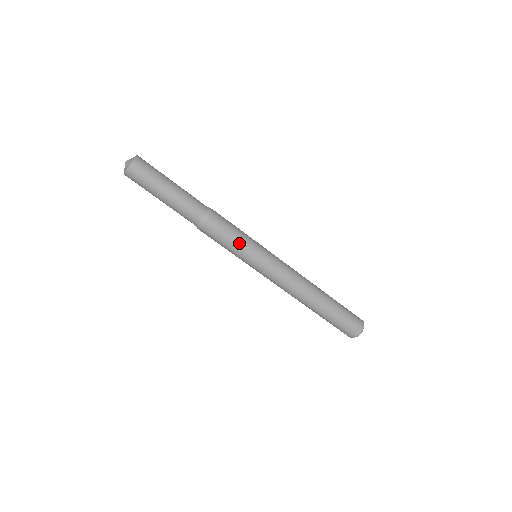
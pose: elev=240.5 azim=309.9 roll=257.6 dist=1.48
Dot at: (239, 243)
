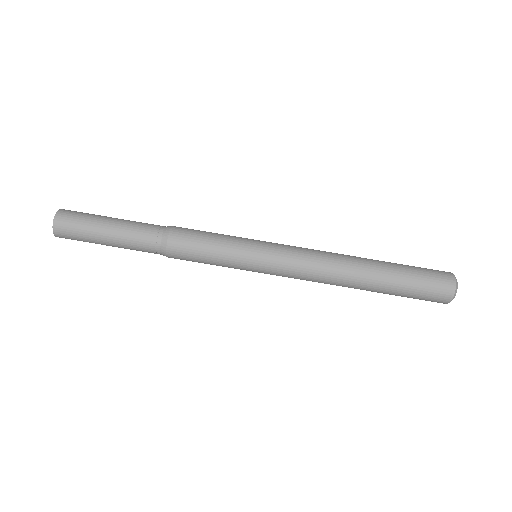
Dot at: (223, 240)
